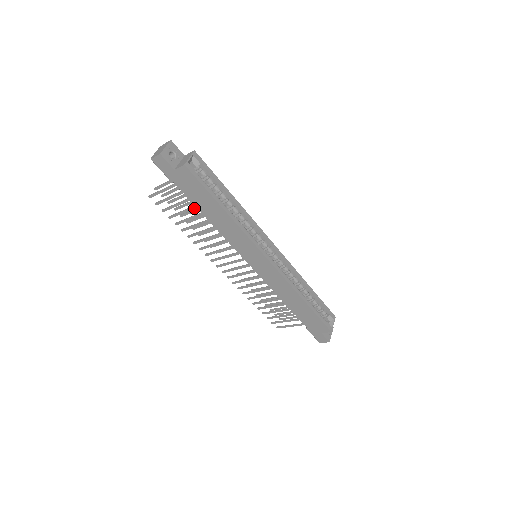
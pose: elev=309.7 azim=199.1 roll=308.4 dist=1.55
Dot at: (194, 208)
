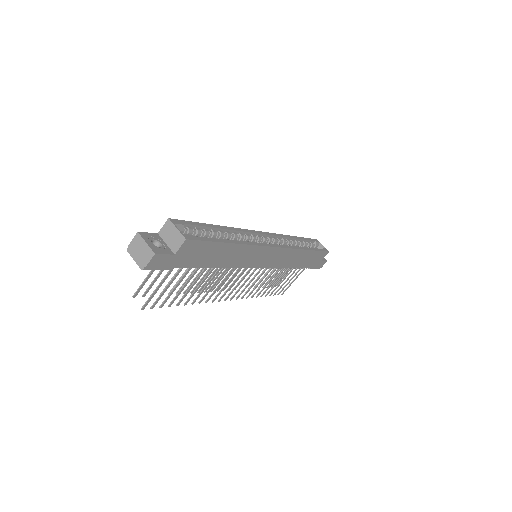
Dot at: (196, 272)
